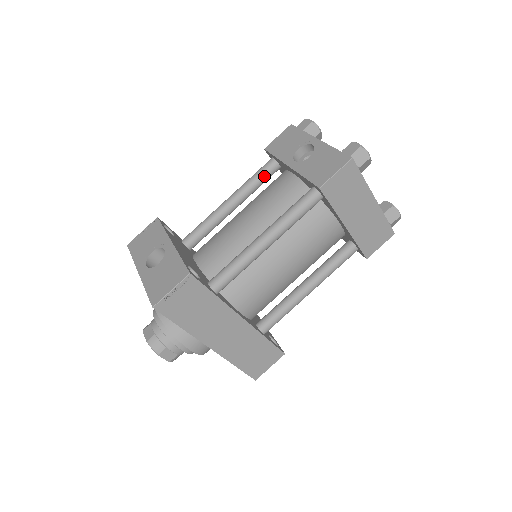
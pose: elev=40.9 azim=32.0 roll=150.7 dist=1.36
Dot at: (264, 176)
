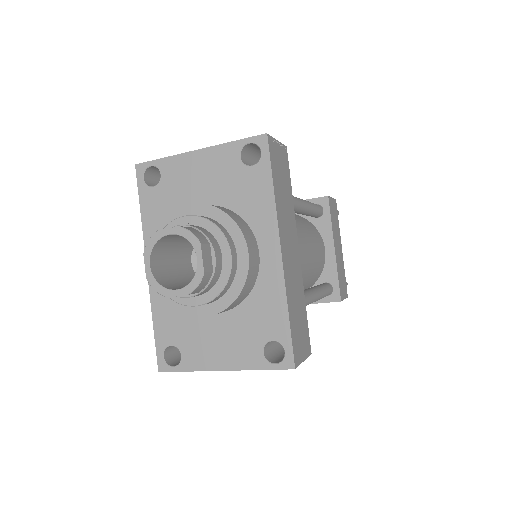
Dot at: occluded
